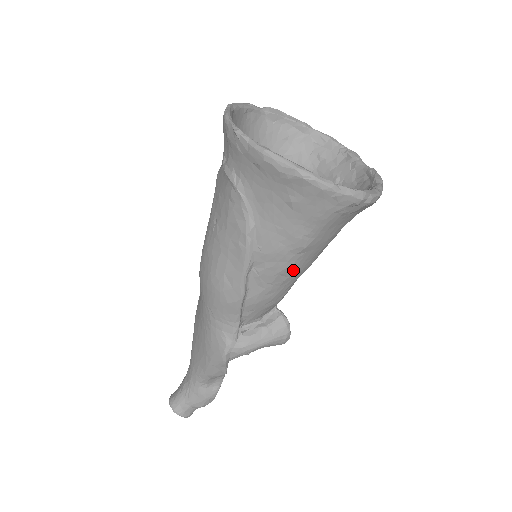
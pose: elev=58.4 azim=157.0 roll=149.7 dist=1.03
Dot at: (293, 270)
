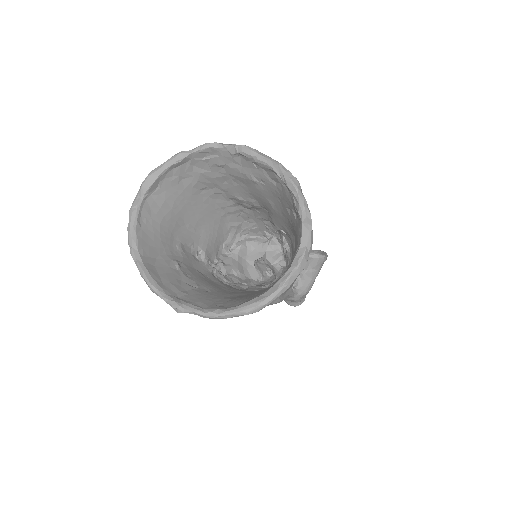
Dot at: occluded
